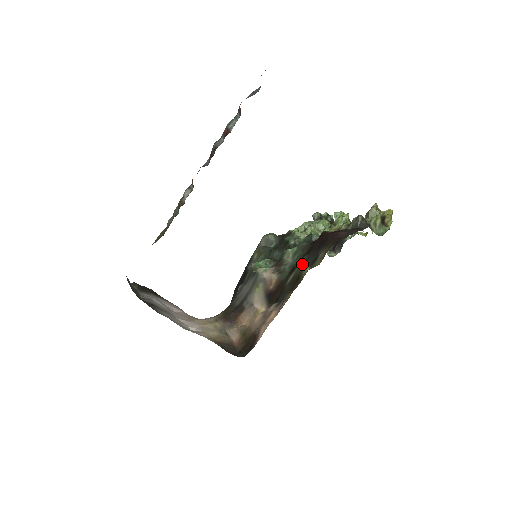
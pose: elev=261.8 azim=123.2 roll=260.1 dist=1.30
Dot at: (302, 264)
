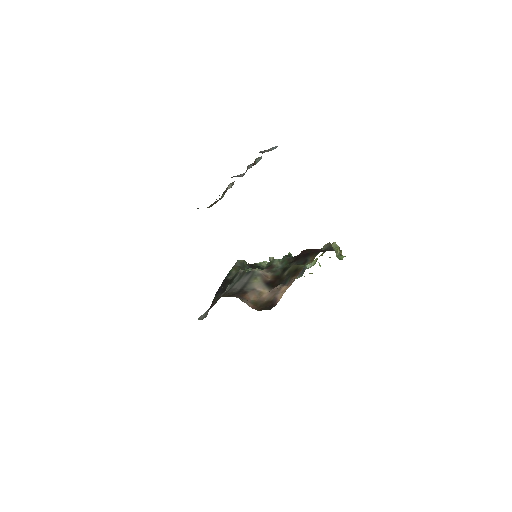
Dot at: (294, 265)
